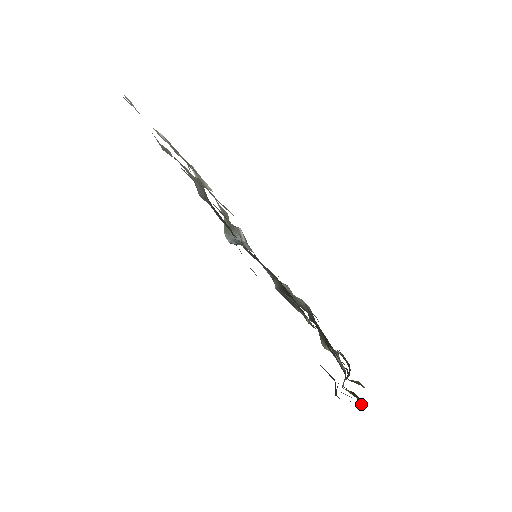
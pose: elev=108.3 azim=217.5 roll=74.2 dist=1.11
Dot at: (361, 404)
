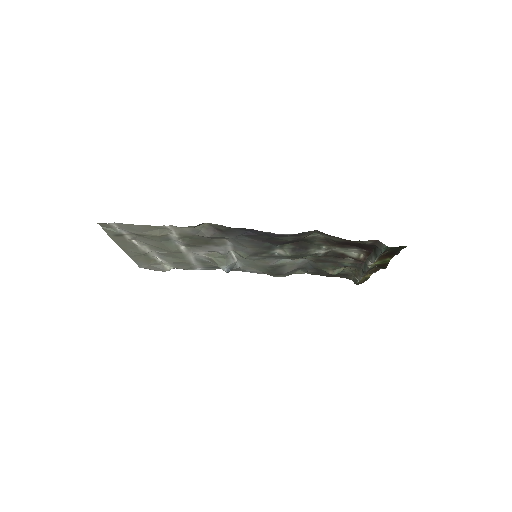
Dot at: (386, 266)
